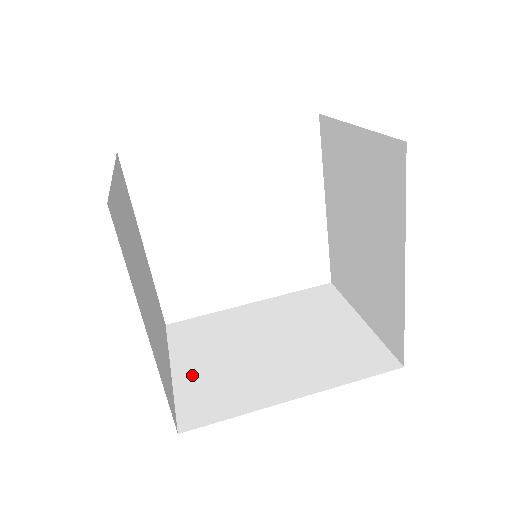
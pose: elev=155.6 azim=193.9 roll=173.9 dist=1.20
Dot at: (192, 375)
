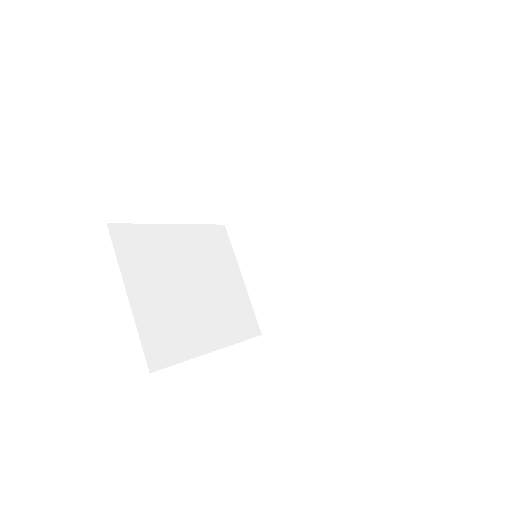
Dot at: (257, 285)
